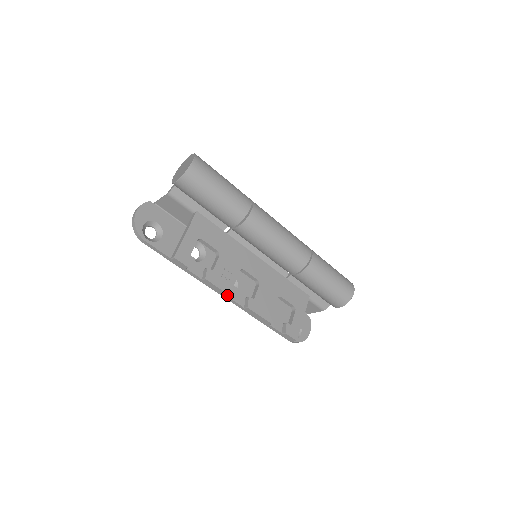
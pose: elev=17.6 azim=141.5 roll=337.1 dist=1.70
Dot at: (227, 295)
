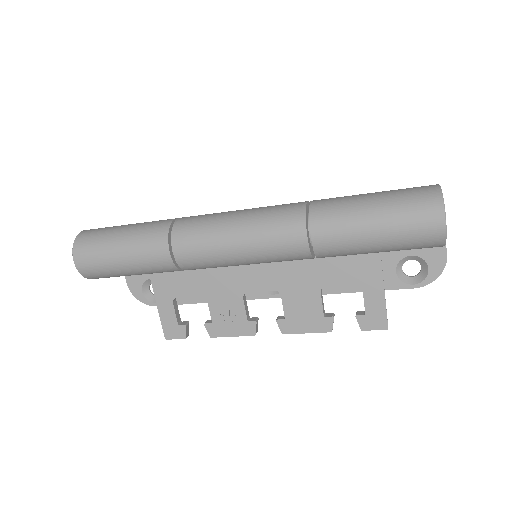
Dot at: (249, 334)
